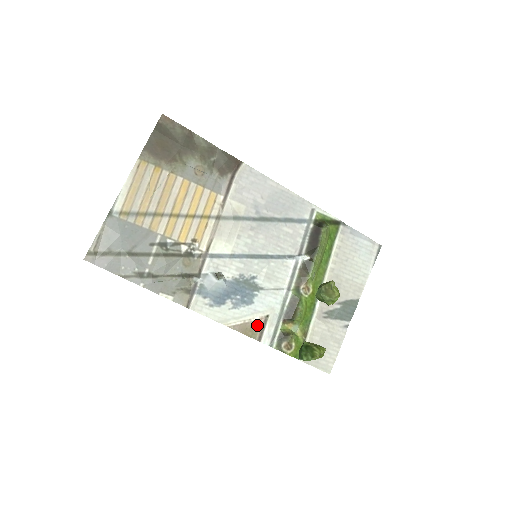
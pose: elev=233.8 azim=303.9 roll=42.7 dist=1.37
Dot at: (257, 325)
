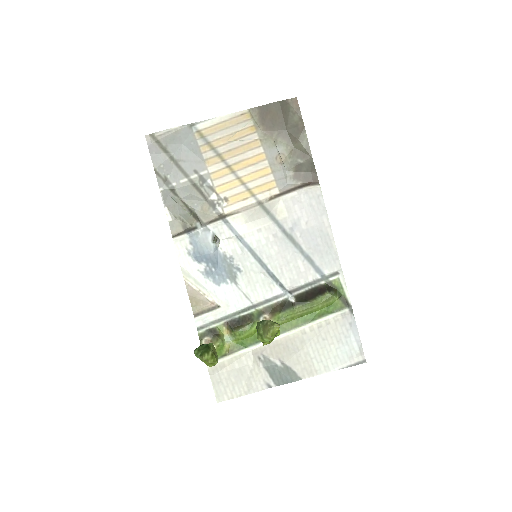
Dot at: (205, 304)
